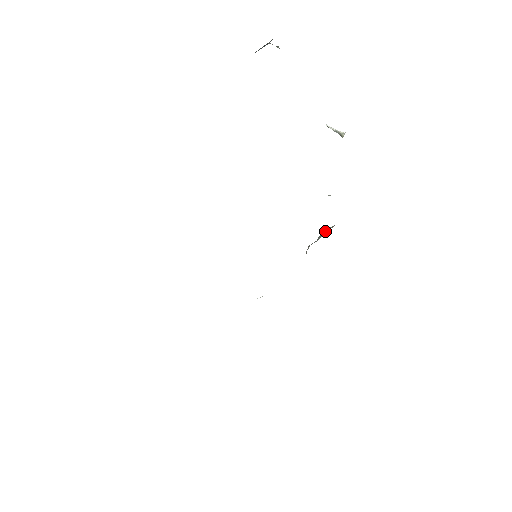
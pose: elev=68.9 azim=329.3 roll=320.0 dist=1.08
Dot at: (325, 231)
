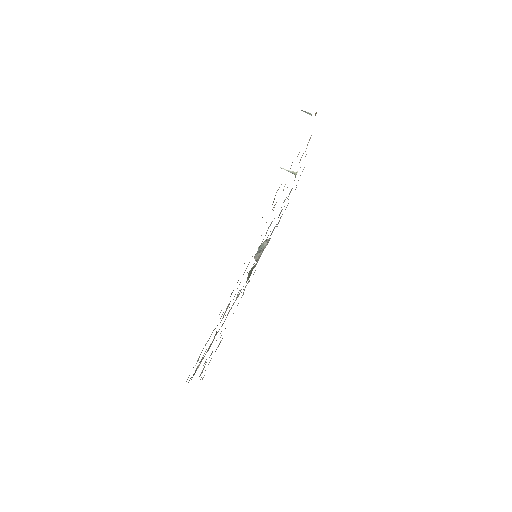
Dot at: (264, 243)
